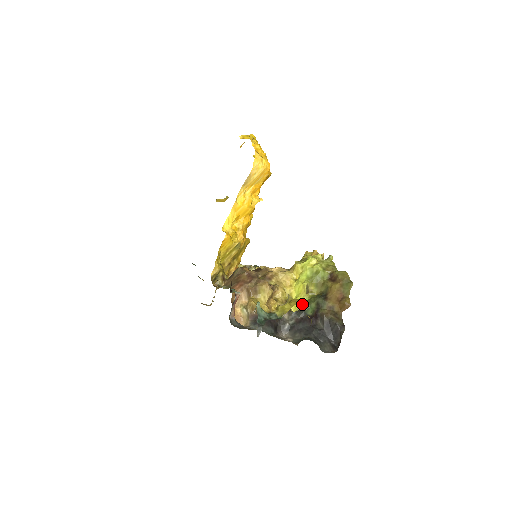
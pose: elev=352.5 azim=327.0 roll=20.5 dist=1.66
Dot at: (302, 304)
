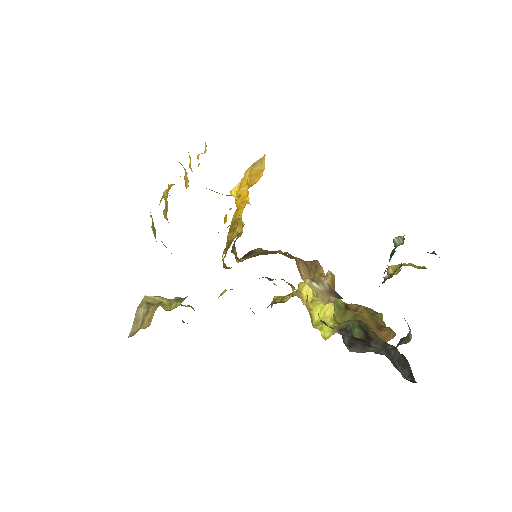
Dot at: (334, 328)
